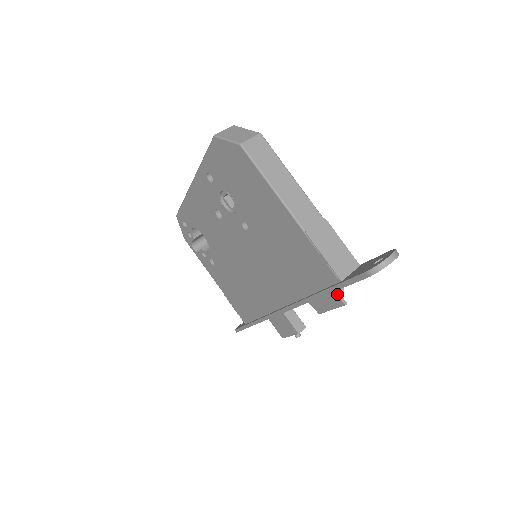
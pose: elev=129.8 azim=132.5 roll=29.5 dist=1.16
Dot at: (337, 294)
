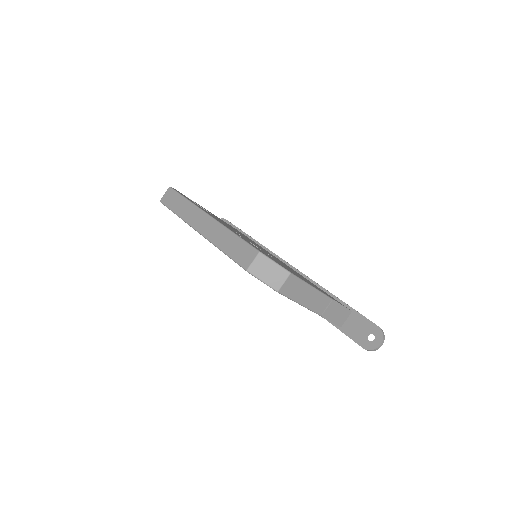
Dot at: occluded
